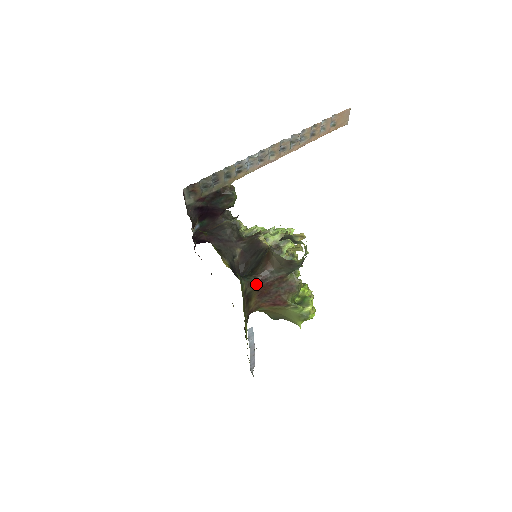
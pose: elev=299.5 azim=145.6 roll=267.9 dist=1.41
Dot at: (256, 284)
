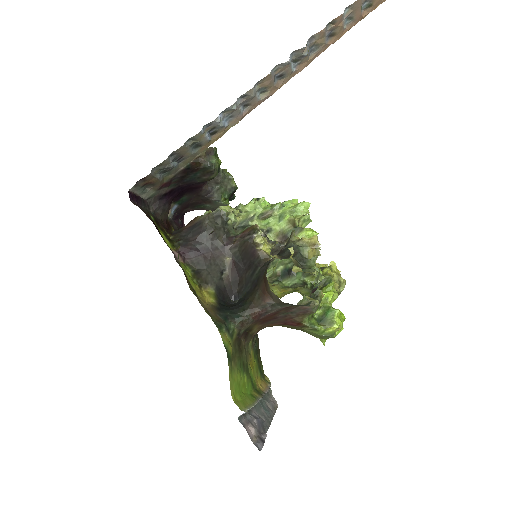
Dot at: (253, 320)
